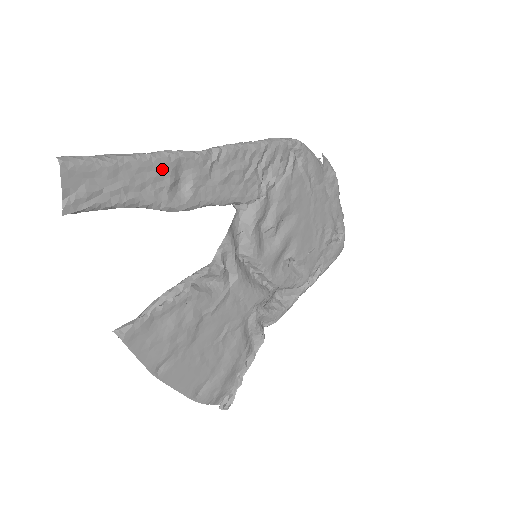
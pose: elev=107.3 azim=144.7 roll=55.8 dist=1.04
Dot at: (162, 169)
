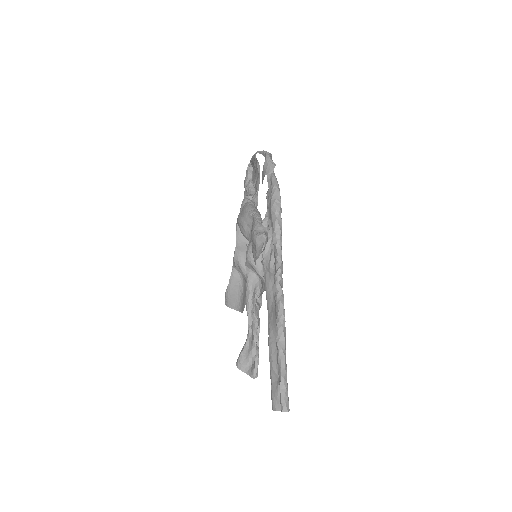
Dot at: occluded
